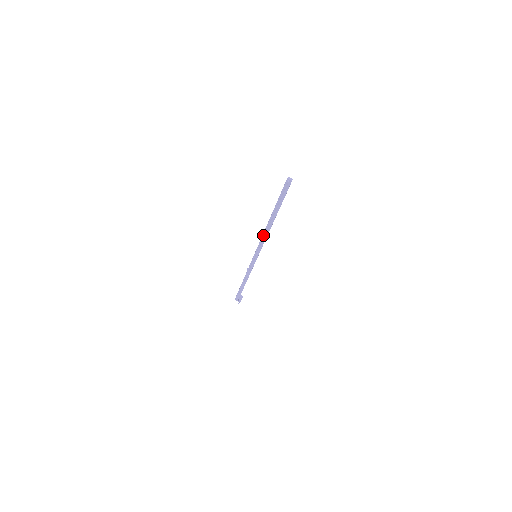
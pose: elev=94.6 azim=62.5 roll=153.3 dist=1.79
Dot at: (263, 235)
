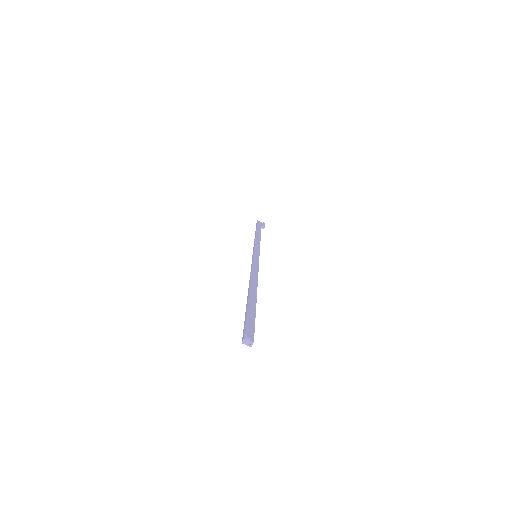
Dot at: (250, 275)
